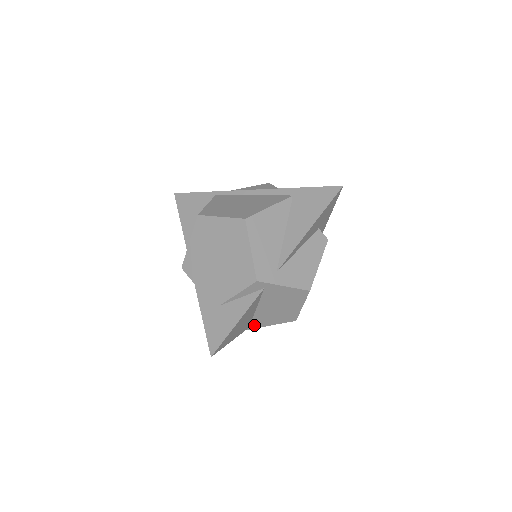
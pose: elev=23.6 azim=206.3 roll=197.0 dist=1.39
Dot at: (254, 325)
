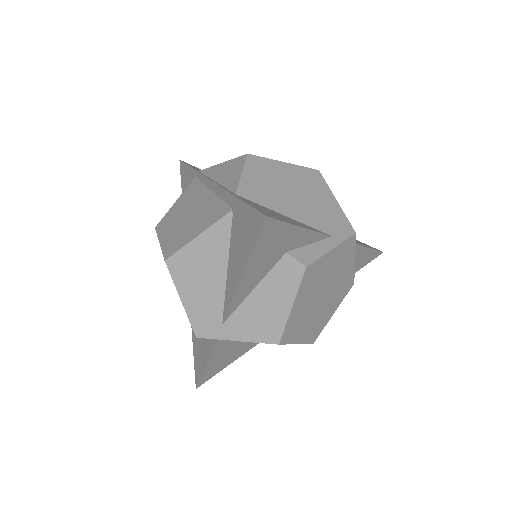
Dot at: occluded
